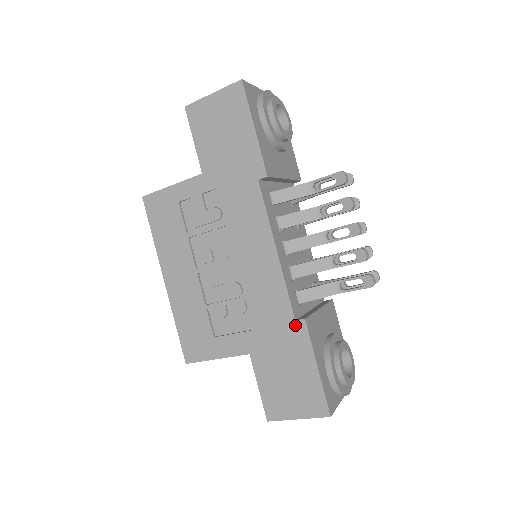
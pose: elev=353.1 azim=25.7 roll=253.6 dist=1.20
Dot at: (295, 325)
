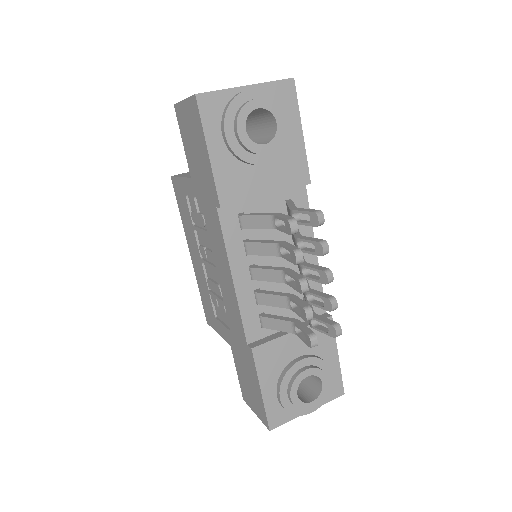
Dot at: (247, 348)
